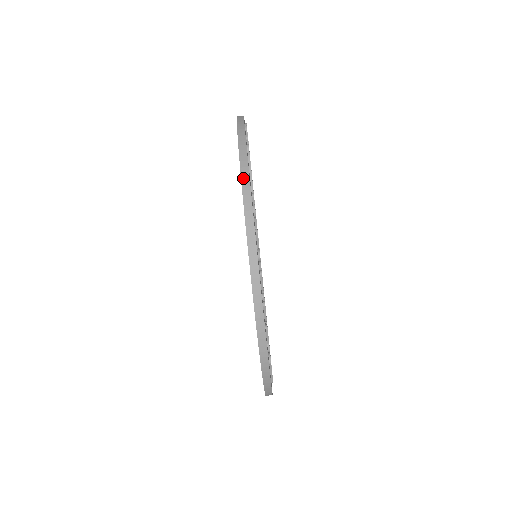
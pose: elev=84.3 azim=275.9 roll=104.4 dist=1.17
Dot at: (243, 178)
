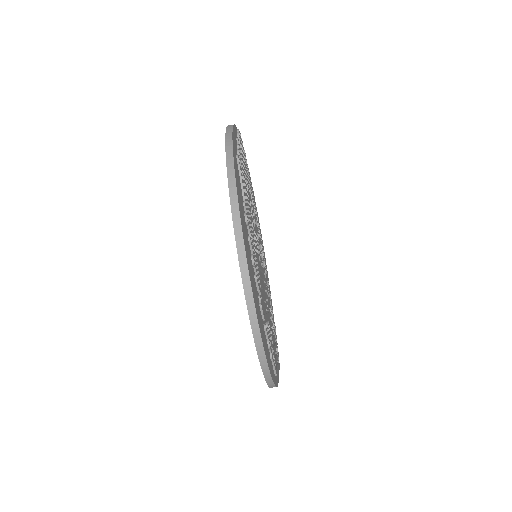
Dot at: (231, 192)
